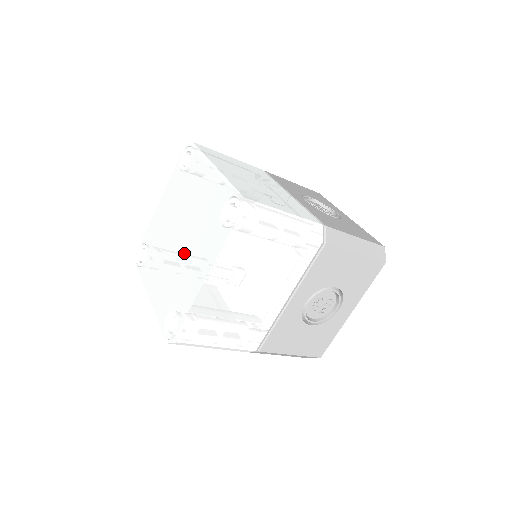
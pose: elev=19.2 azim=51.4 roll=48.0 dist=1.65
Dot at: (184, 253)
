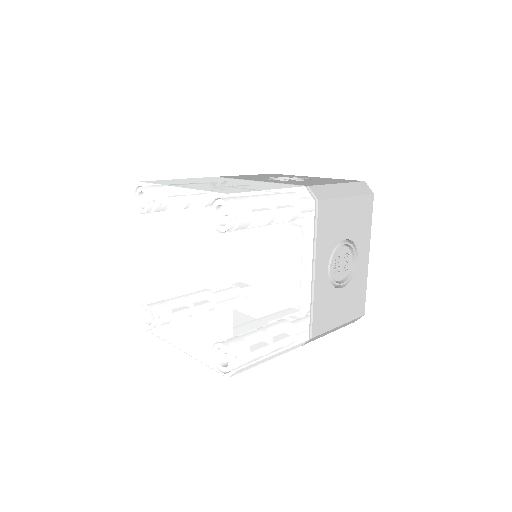
Dot at: (176, 298)
